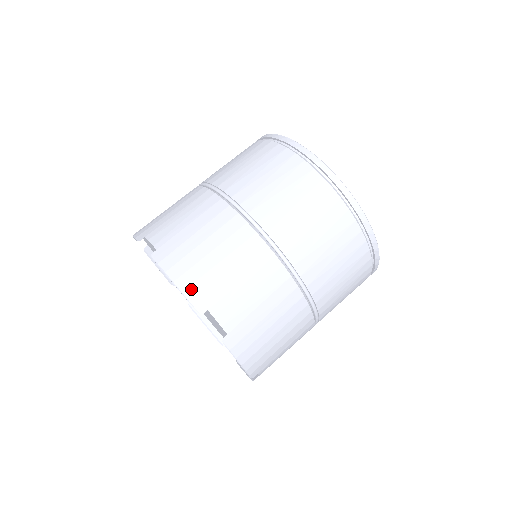
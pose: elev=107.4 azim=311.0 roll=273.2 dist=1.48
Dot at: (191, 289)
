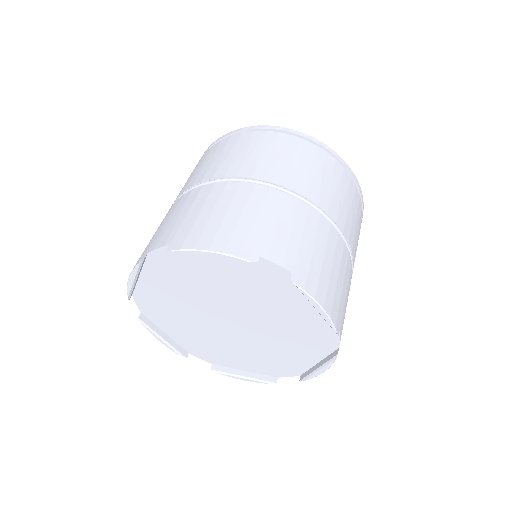
Dot at: (231, 247)
